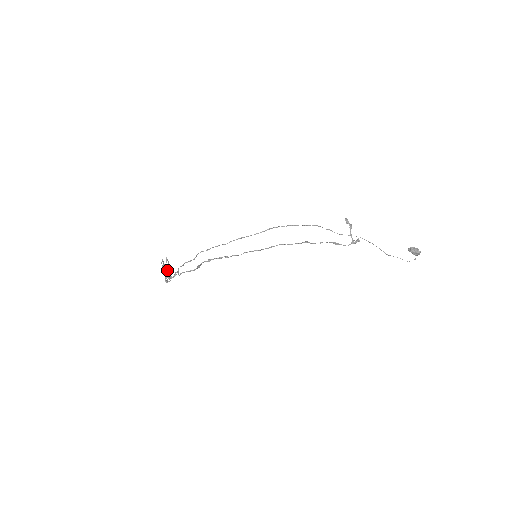
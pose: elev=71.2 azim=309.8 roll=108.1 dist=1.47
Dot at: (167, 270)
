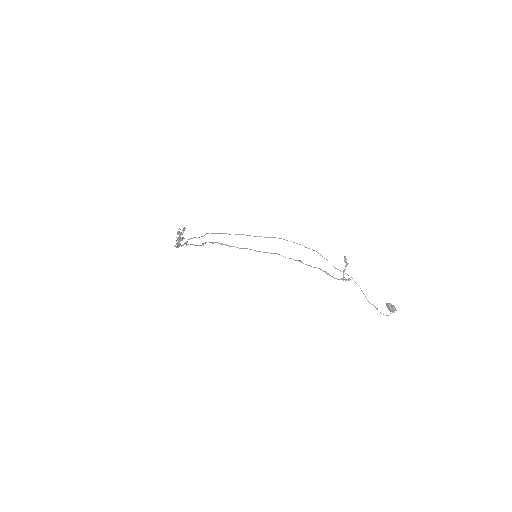
Dot at: (180, 238)
